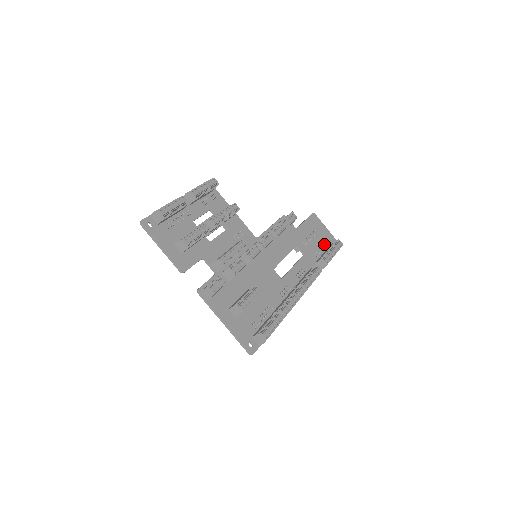
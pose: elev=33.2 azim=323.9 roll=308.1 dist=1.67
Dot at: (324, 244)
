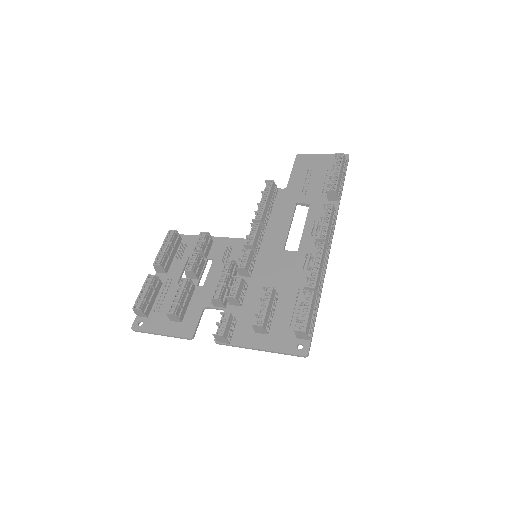
Dot at: (327, 172)
